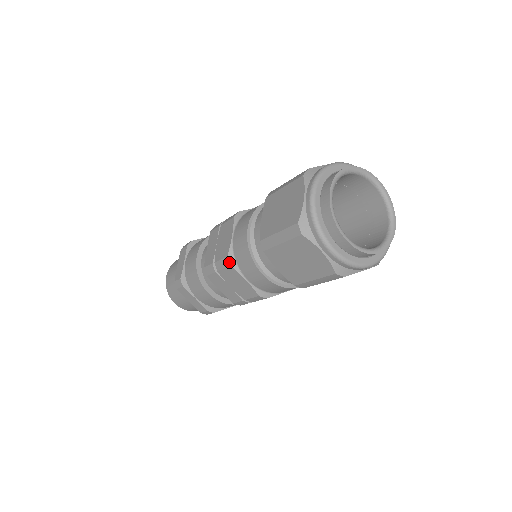
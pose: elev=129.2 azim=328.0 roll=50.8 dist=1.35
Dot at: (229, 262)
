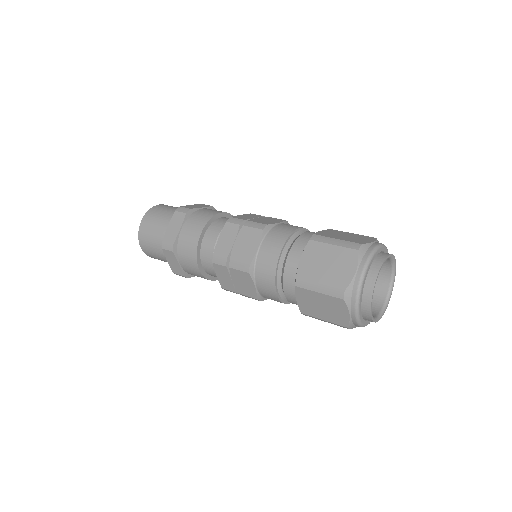
Dot at: occluded
